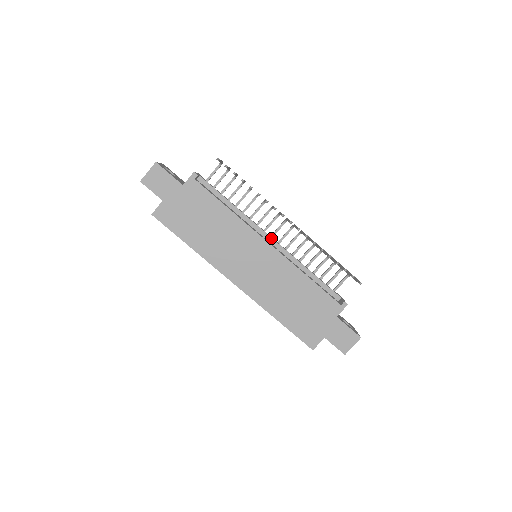
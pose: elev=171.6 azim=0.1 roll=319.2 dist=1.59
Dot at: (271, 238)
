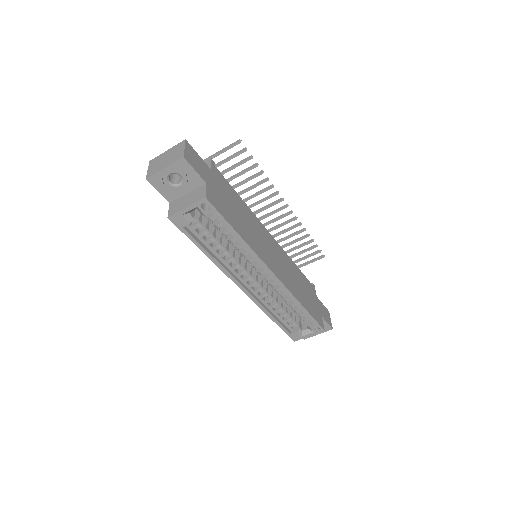
Dot at: occluded
